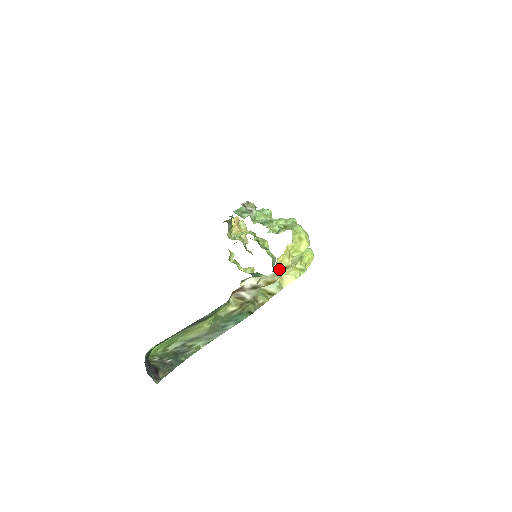
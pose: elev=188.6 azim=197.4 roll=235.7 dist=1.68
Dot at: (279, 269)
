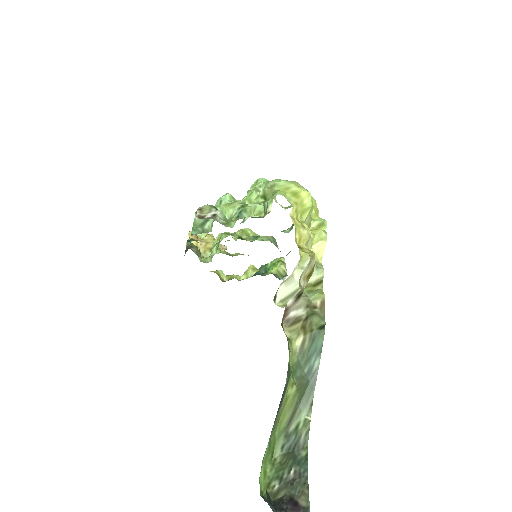
Dot at: (306, 250)
